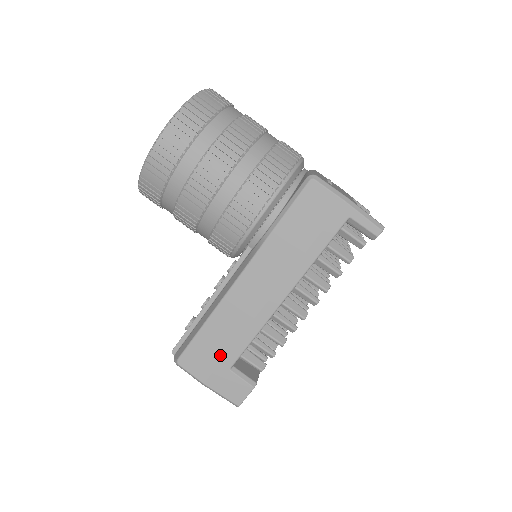
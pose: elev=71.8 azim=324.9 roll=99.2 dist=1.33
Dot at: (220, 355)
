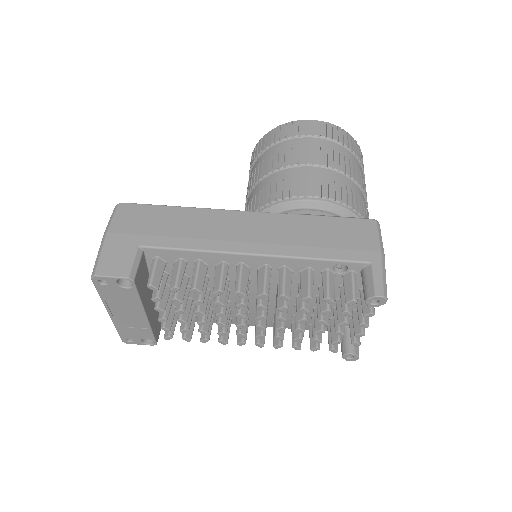
Dot at: (151, 231)
